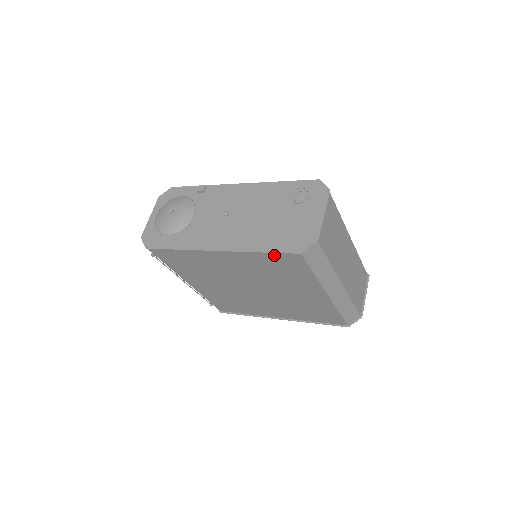
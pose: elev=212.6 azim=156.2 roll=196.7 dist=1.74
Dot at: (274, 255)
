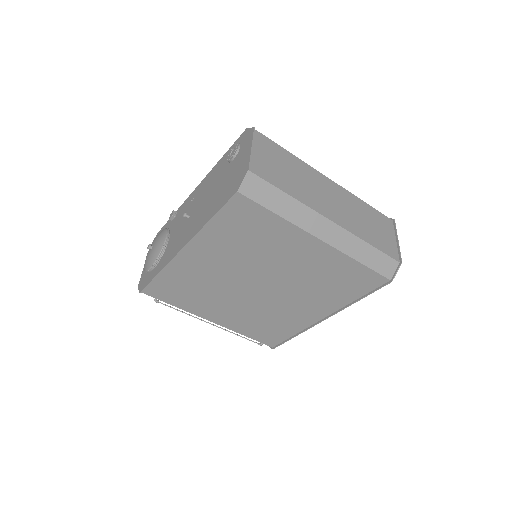
Dot at: (224, 215)
